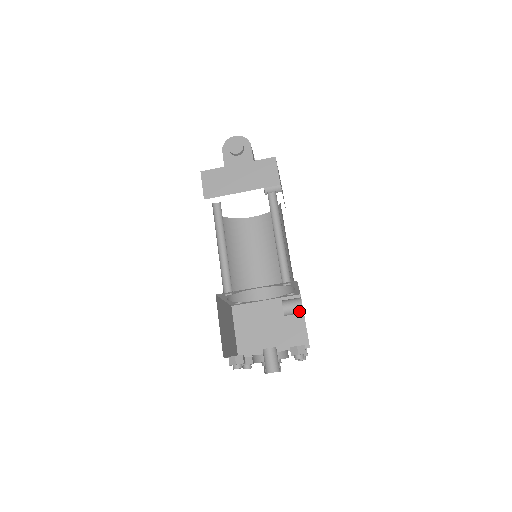
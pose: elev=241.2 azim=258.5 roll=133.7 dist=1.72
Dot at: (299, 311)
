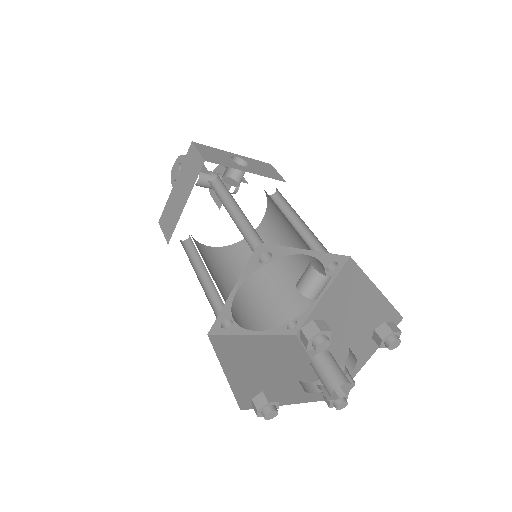
Dot at: (319, 279)
